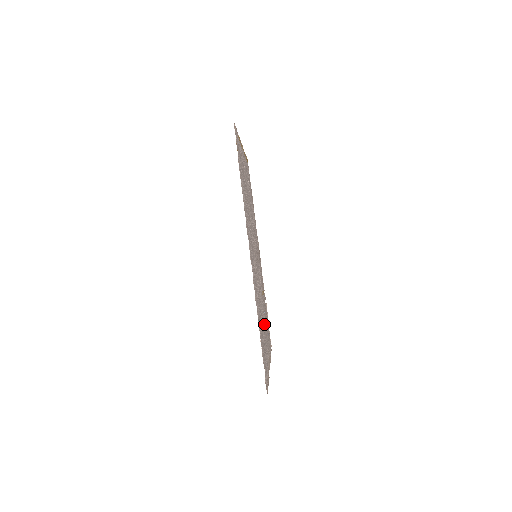
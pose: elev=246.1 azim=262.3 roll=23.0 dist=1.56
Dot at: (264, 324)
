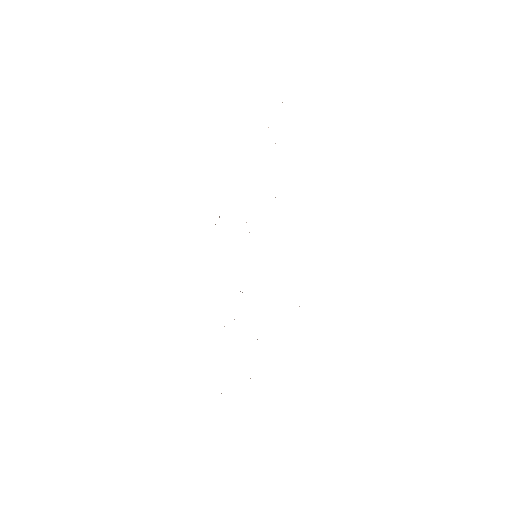
Dot at: occluded
